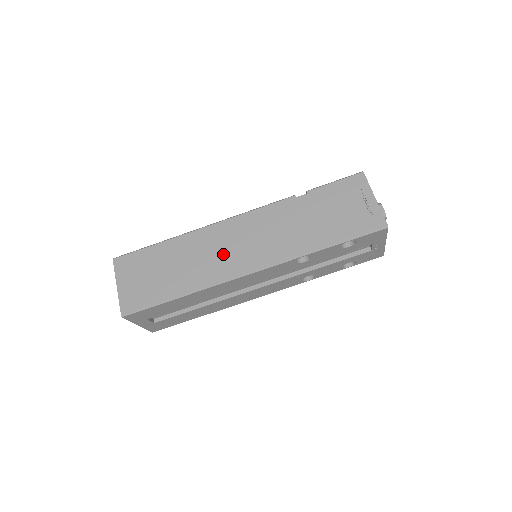
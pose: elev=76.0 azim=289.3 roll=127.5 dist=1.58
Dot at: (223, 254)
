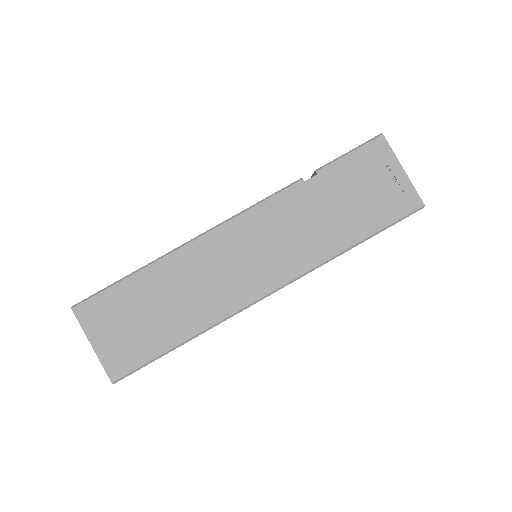
Dot at: (227, 276)
